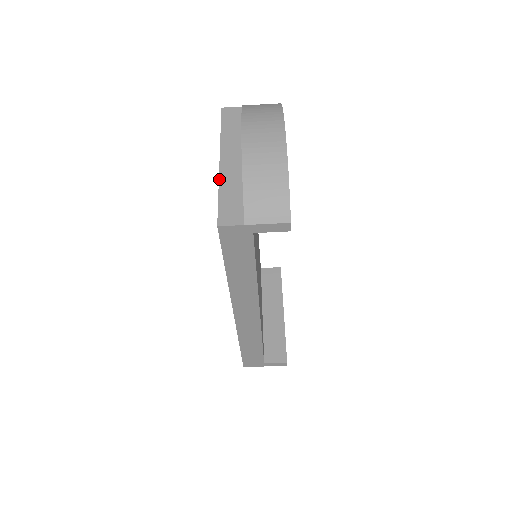
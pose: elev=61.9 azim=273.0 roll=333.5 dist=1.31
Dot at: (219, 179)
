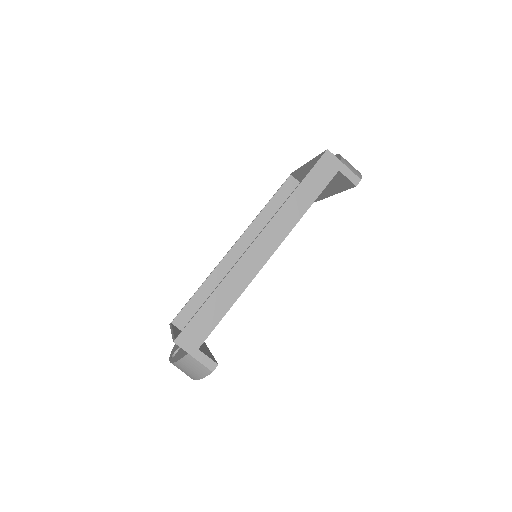
Dot at: (313, 159)
